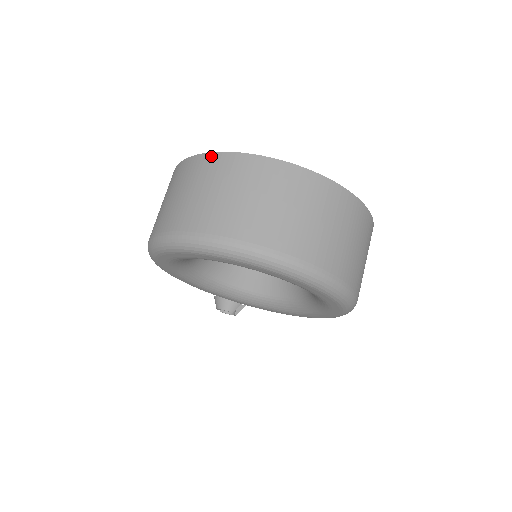
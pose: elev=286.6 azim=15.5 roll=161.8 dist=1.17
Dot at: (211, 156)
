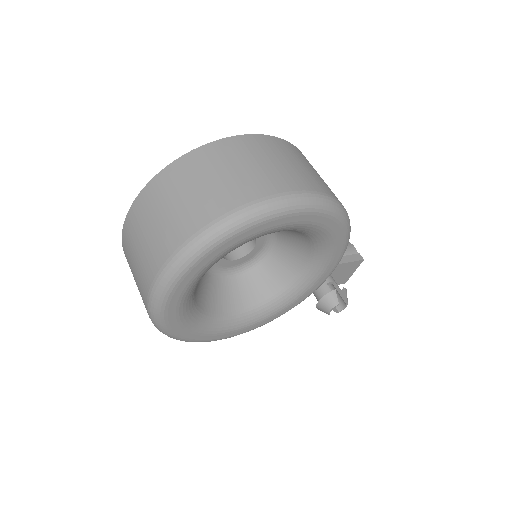
Dot at: (123, 247)
